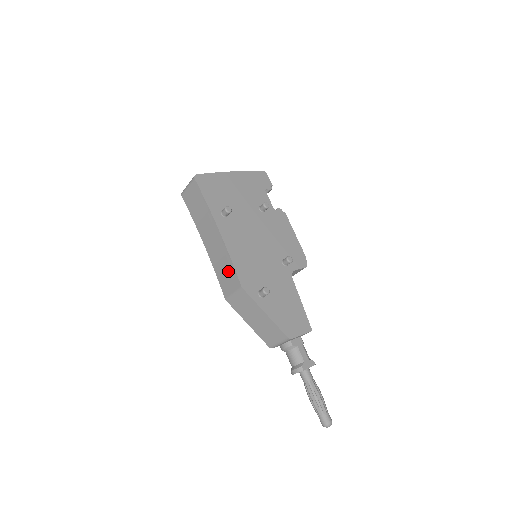
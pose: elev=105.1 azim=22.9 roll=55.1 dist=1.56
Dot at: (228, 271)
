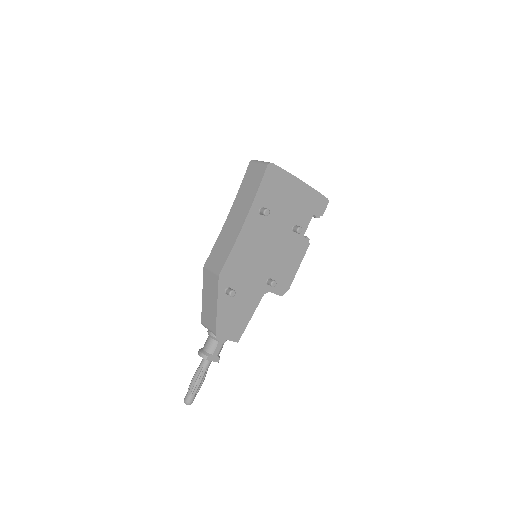
Dot at: (223, 253)
